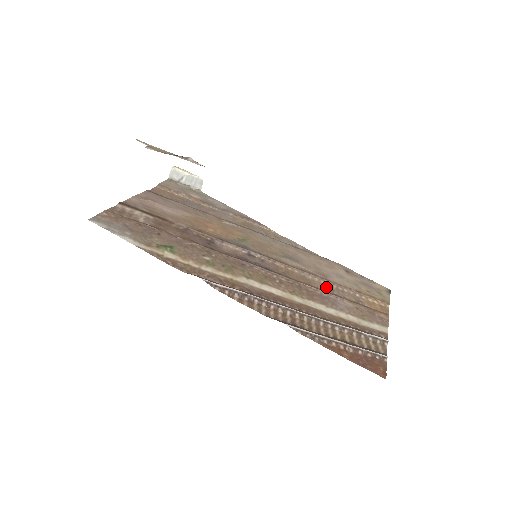
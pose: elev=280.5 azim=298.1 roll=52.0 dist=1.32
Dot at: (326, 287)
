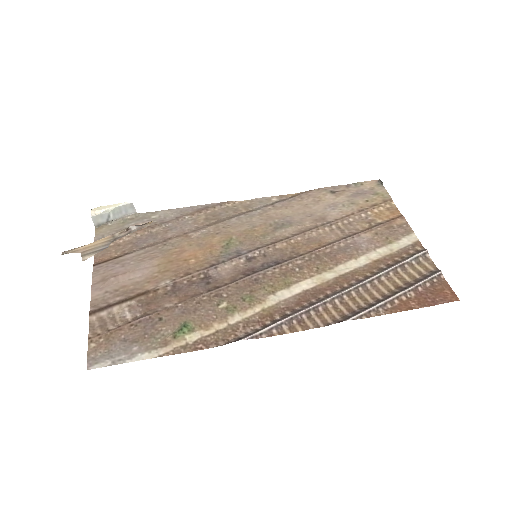
Dot at: (335, 233)
